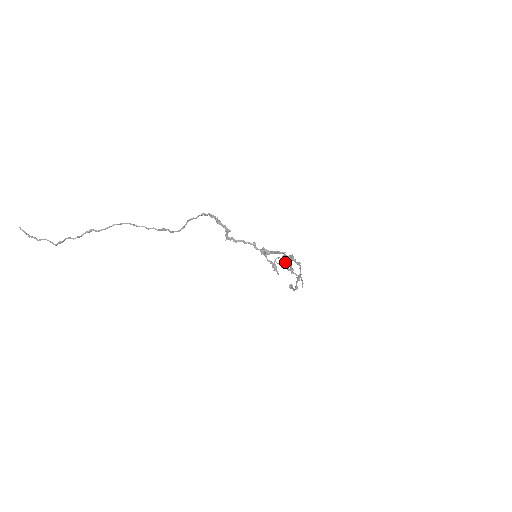
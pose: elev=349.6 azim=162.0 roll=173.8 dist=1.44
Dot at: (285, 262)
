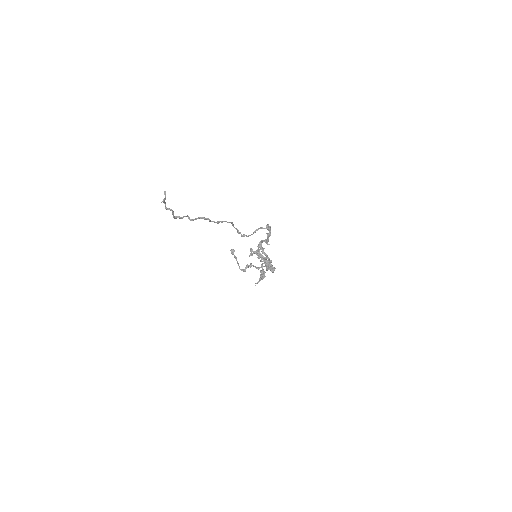
Dot at: occluded
